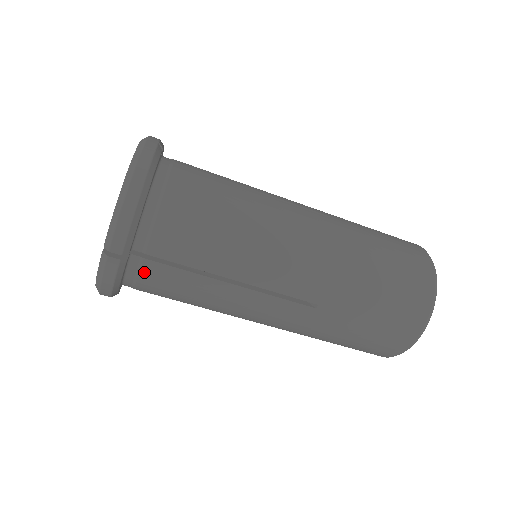
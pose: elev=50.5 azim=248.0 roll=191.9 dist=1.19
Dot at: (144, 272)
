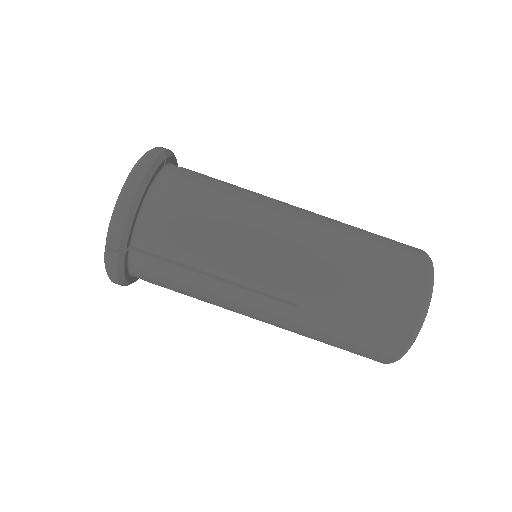
Dot at: (173, 178)
